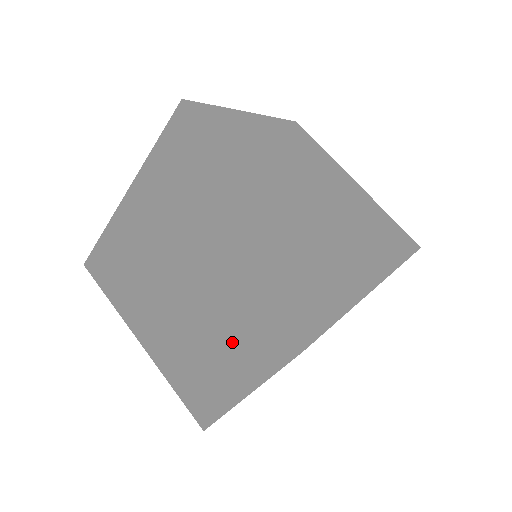
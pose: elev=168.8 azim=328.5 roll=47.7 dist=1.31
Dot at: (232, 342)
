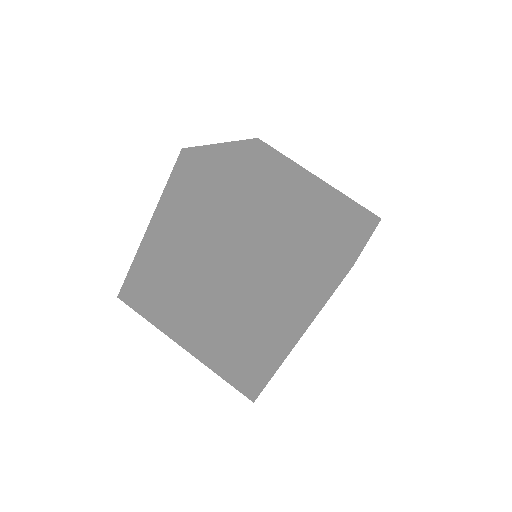
Dot at: (263, 327)
